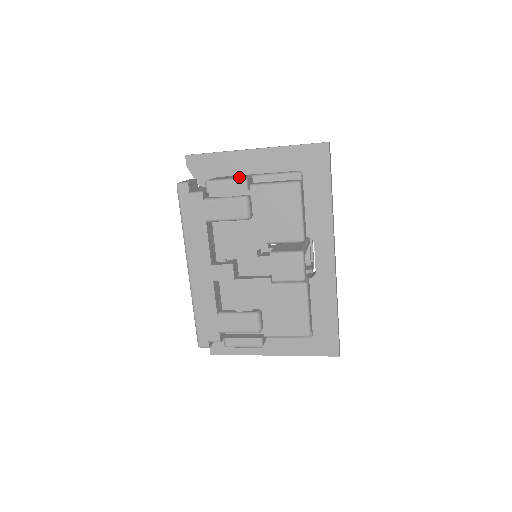
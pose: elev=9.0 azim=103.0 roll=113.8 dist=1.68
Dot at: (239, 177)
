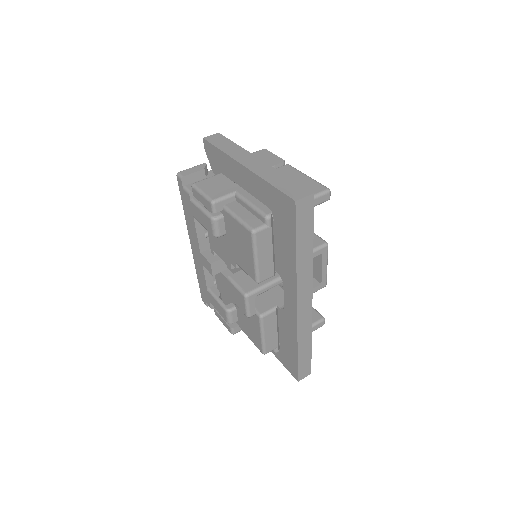
Dot at: (211, 196)
